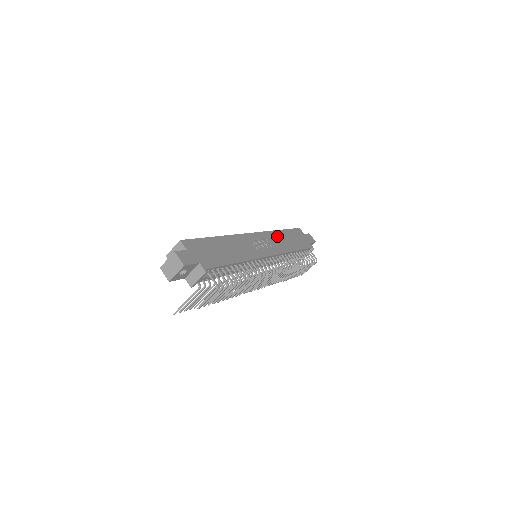
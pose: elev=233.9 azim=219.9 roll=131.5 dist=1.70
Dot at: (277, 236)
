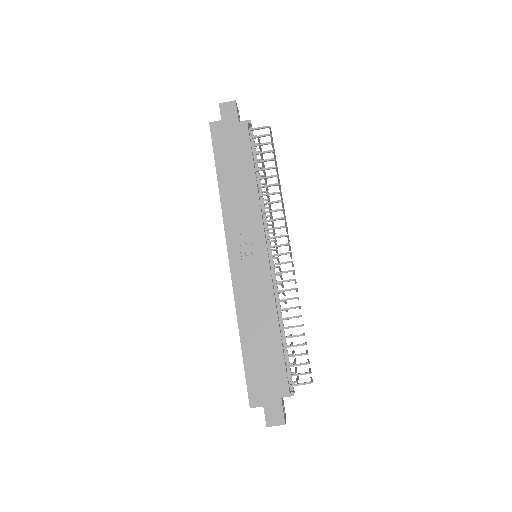
Dot at: (230, 202)
